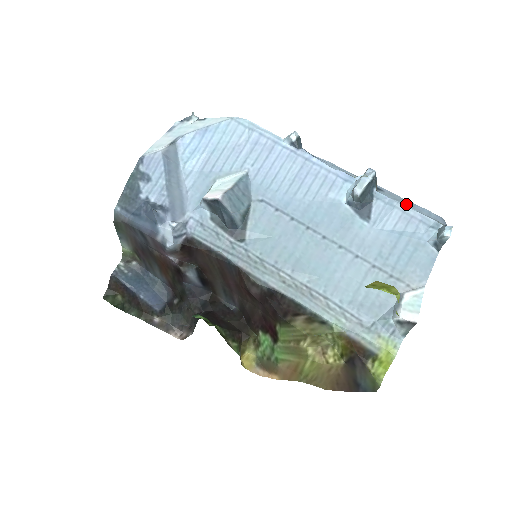
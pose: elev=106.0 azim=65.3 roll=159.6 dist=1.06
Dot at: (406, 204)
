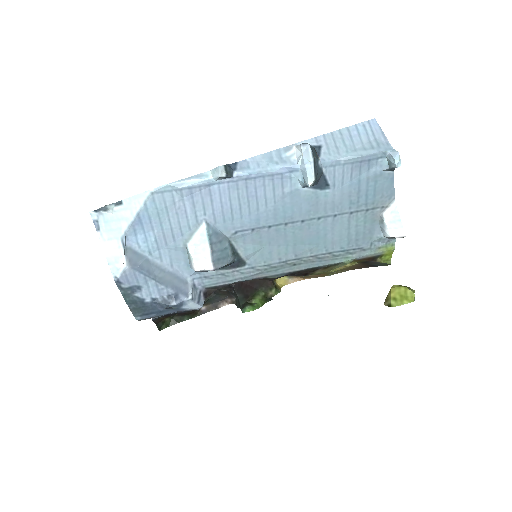
Dot at: (347, 147)
